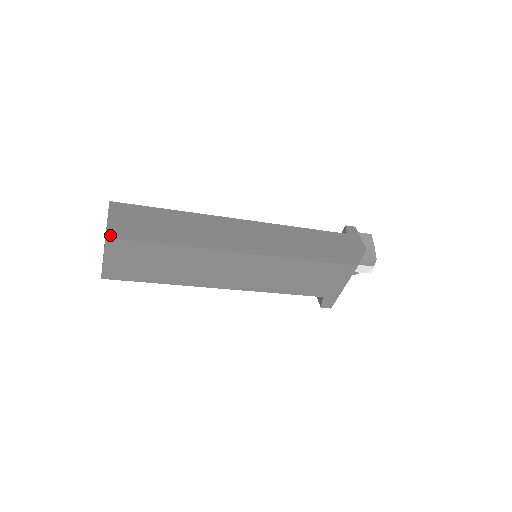
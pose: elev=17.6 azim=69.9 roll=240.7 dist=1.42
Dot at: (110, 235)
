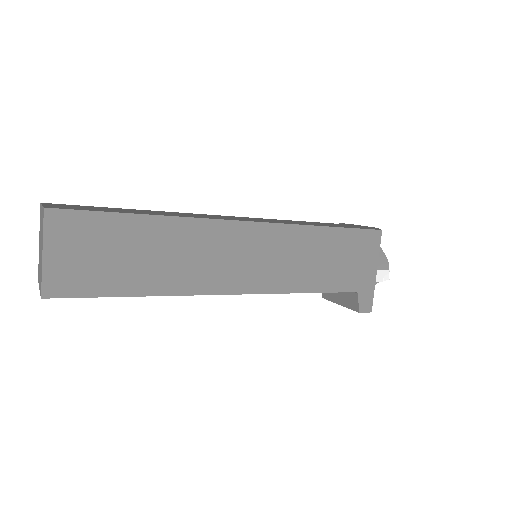
Dot at: (50, 207)
